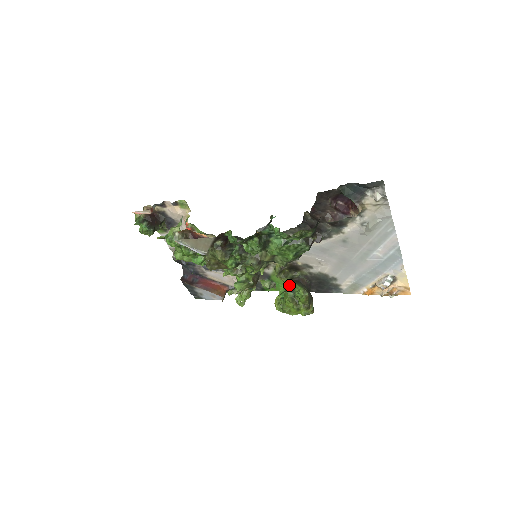
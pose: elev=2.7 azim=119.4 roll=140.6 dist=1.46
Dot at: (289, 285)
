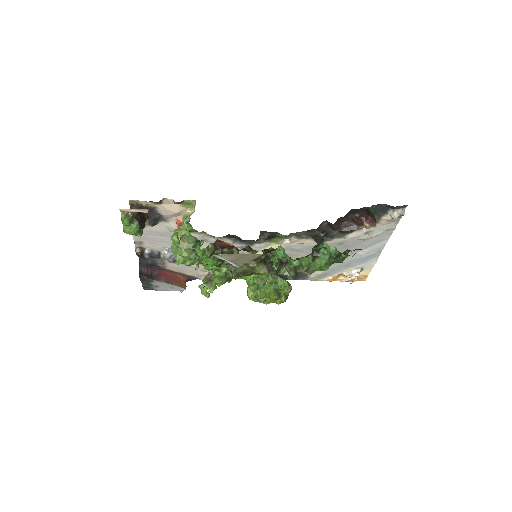
Dot at: (271, 278)
